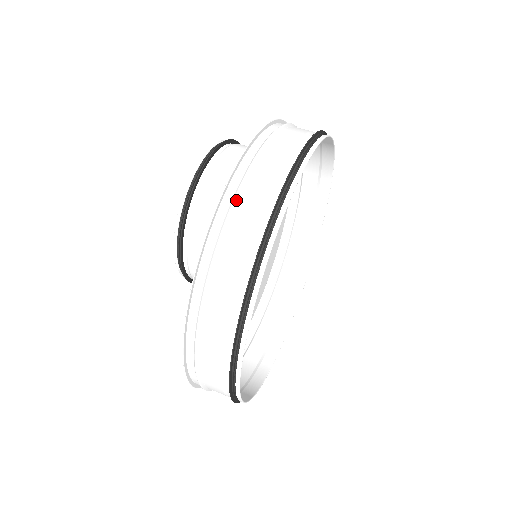
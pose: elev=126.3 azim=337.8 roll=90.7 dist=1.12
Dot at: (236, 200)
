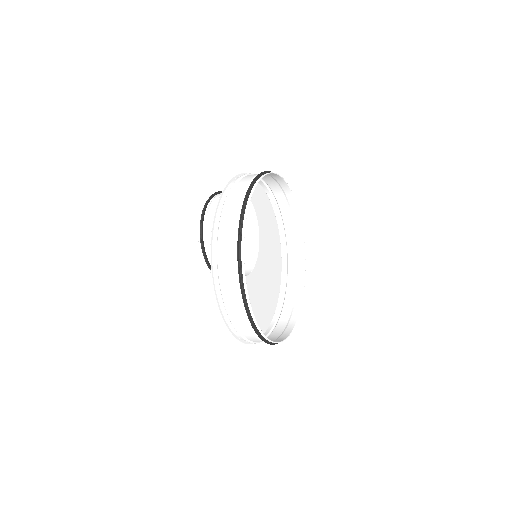
Dot at: (222, 214)
